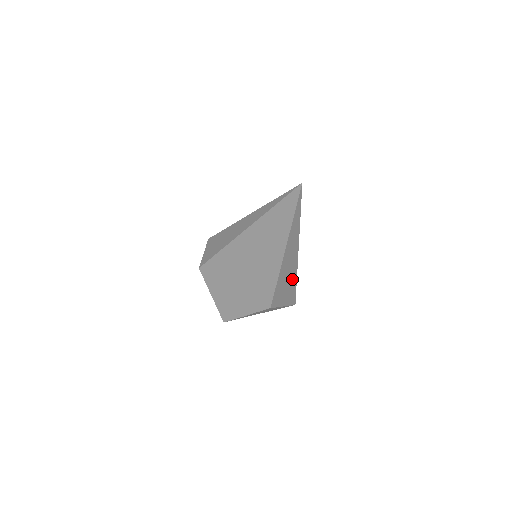
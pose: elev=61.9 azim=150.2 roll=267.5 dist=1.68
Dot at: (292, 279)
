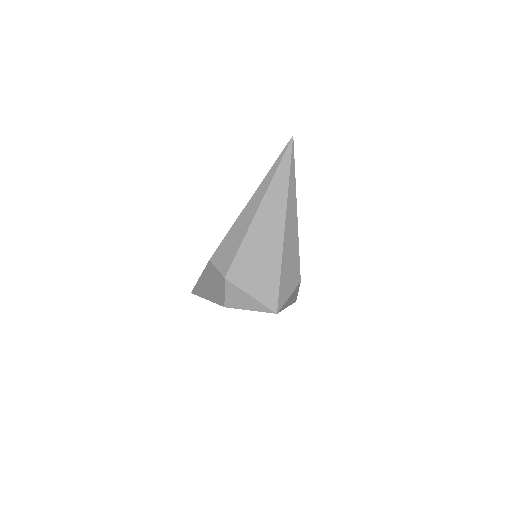
Dot at: occluded
